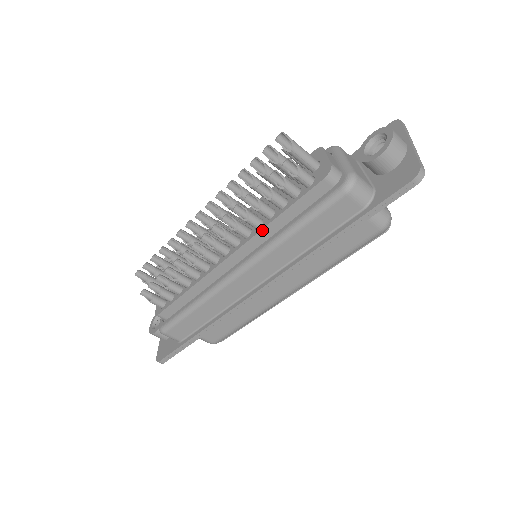
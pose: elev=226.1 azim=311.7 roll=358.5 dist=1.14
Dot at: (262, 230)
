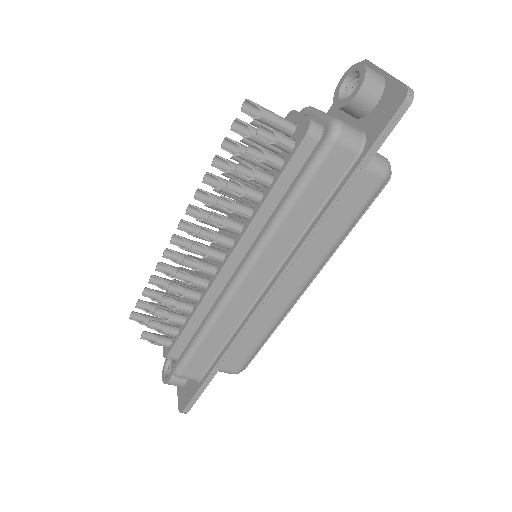
Dot at: (255, 217)
